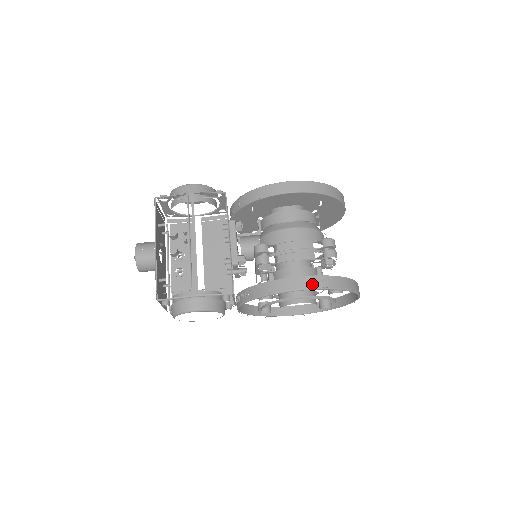
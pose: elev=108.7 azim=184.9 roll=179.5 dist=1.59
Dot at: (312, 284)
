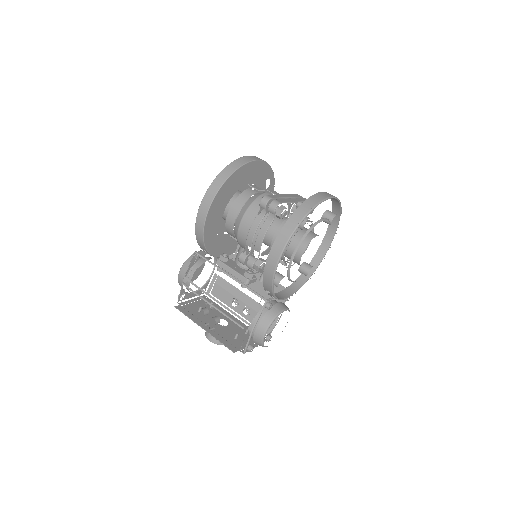
Dot at: (279, 249)
